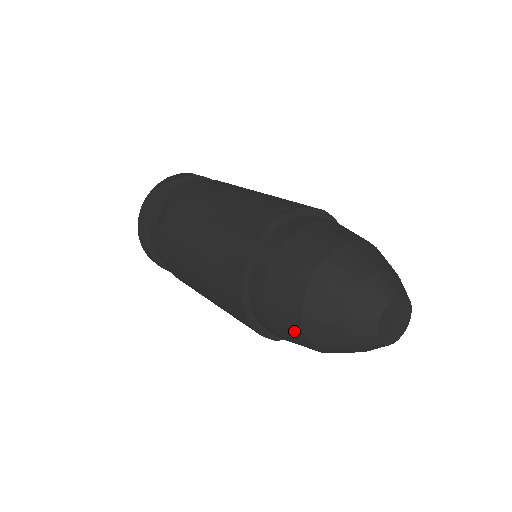
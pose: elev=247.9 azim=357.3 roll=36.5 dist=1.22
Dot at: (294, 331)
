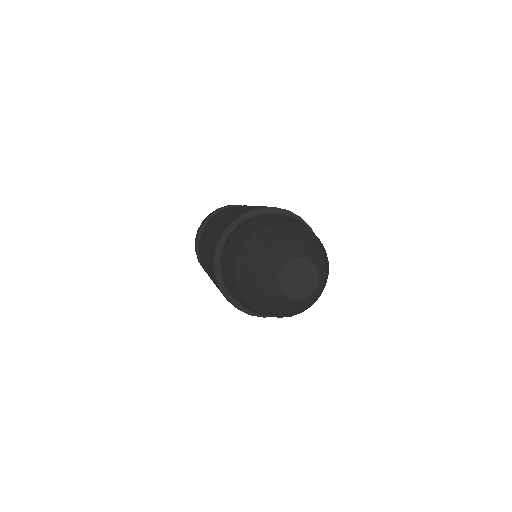
Dot at: (235, 256)
